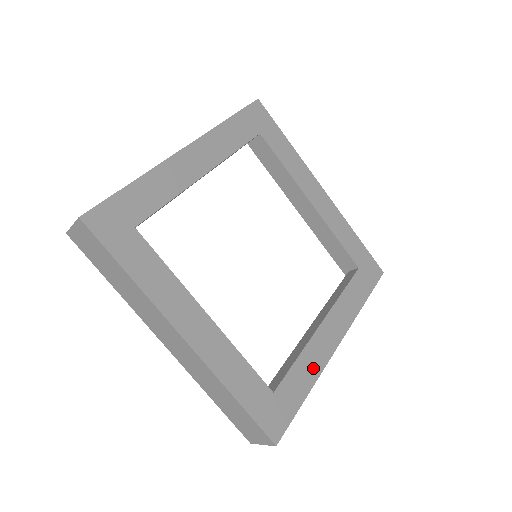
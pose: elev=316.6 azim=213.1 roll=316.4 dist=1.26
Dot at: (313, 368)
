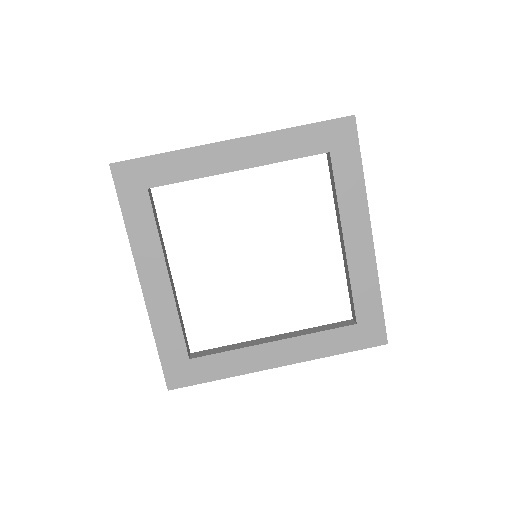
Dot at: (368, 277)
